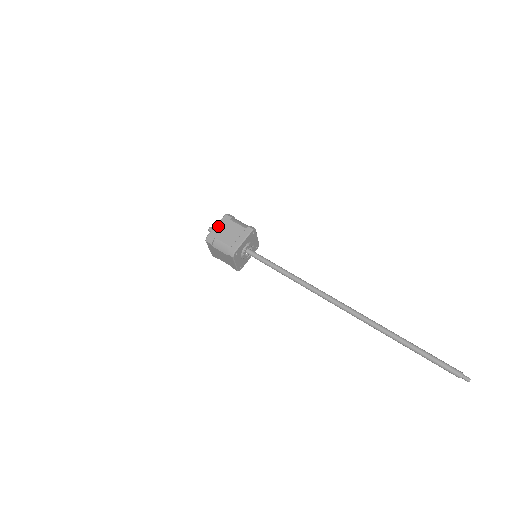
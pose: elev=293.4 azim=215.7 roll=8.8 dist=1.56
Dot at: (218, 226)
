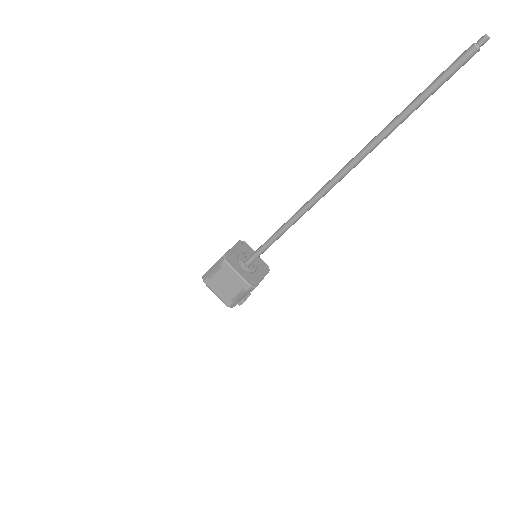
Dot at: occluded
